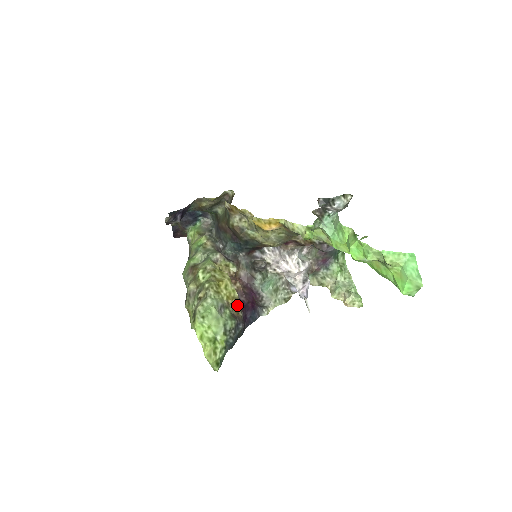
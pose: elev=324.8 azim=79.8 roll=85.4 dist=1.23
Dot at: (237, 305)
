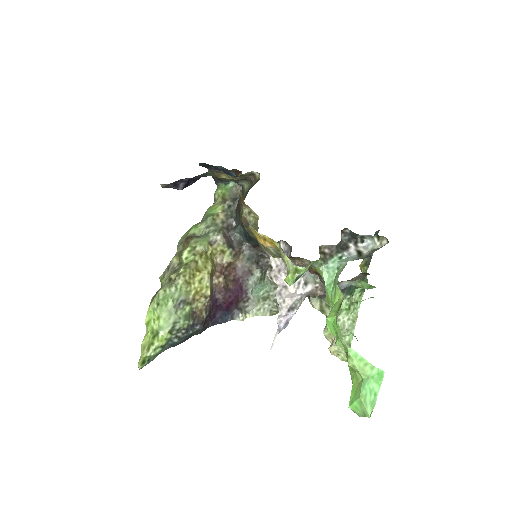
Dot at: (204, 303)
